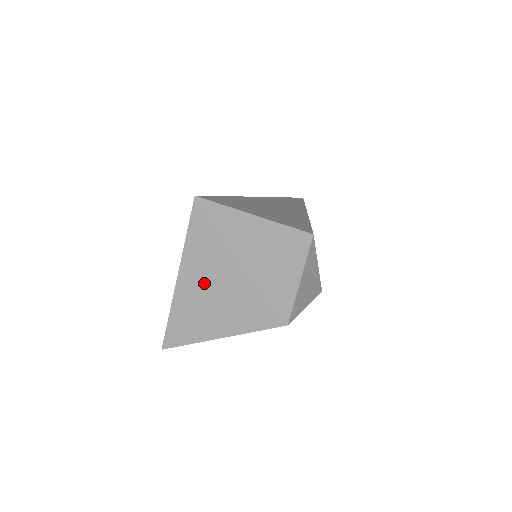
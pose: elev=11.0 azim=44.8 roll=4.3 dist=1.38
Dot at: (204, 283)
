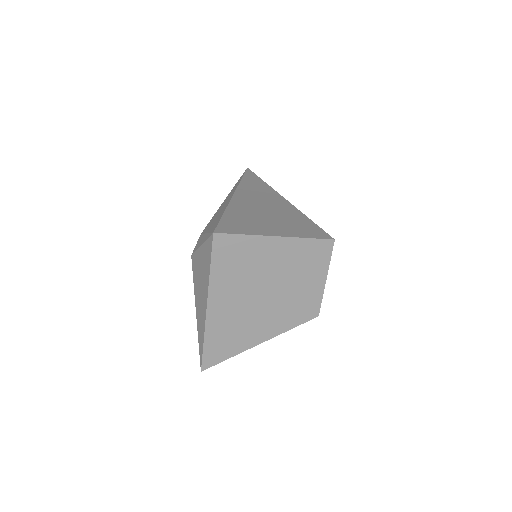
Dot at: (235, 306)
